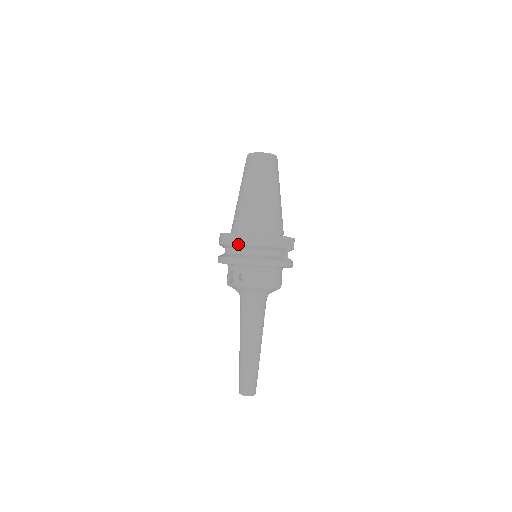
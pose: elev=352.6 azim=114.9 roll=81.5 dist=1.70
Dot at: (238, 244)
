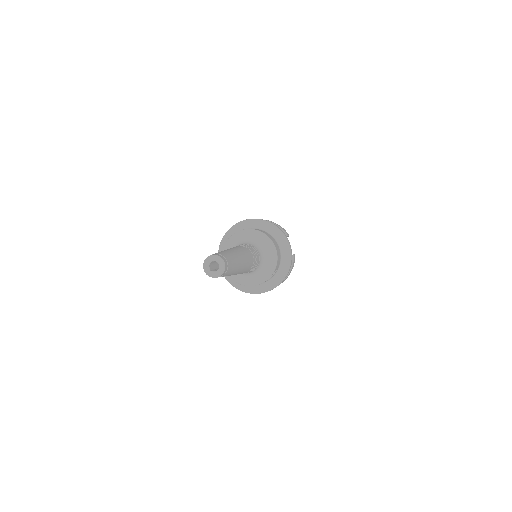
Dot at: occluded
